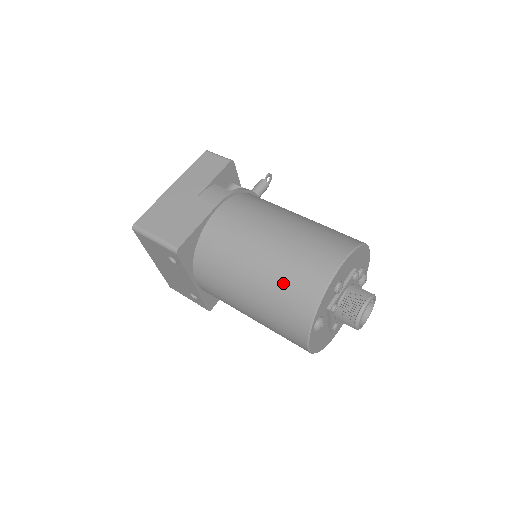
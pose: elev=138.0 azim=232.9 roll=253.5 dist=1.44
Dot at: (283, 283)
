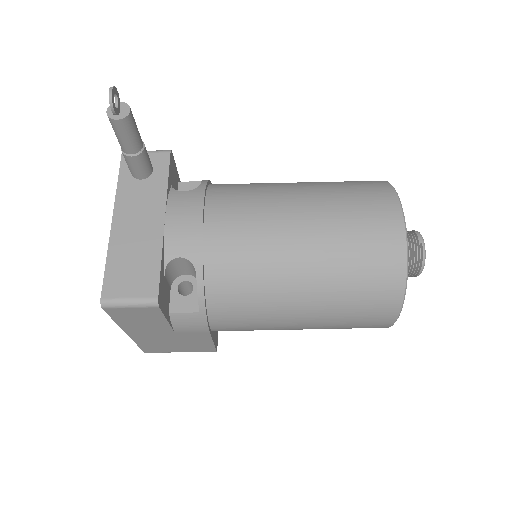
Dot at: occluded
